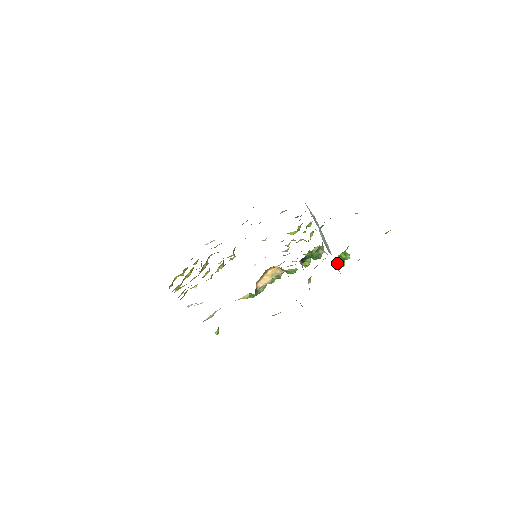
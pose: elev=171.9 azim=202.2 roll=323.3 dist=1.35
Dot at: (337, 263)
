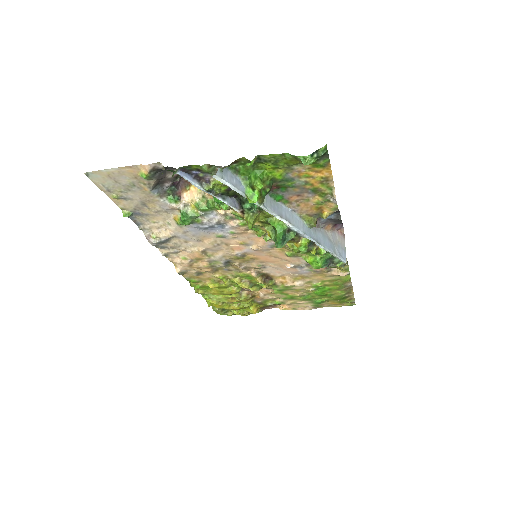
Dot at: (246, 188)
